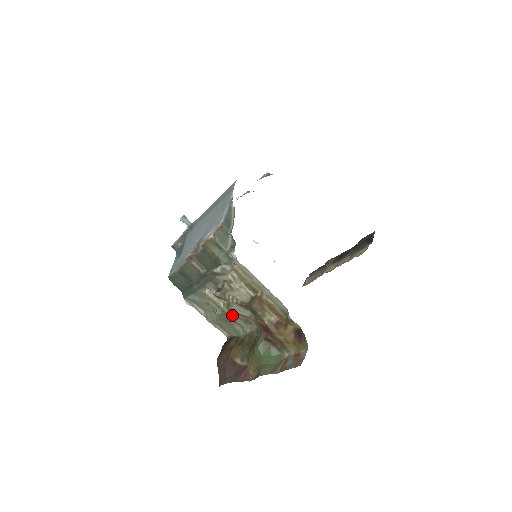
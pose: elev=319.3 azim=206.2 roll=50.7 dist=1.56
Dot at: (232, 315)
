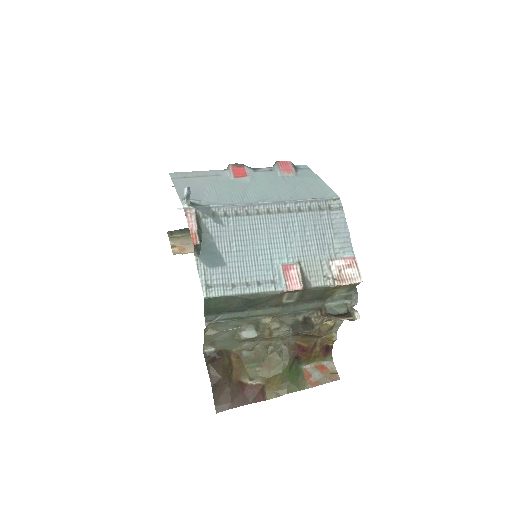
Dot at: (267, 337)
